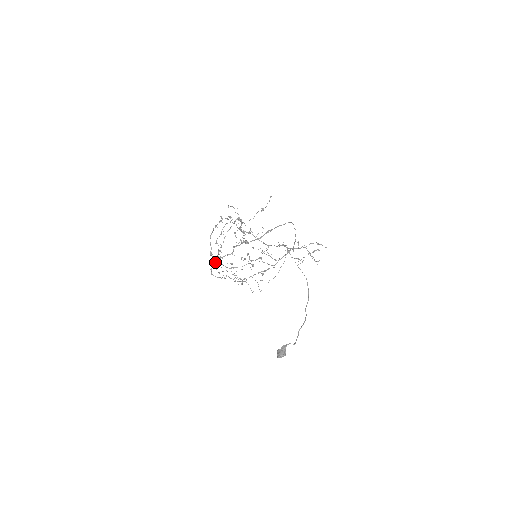
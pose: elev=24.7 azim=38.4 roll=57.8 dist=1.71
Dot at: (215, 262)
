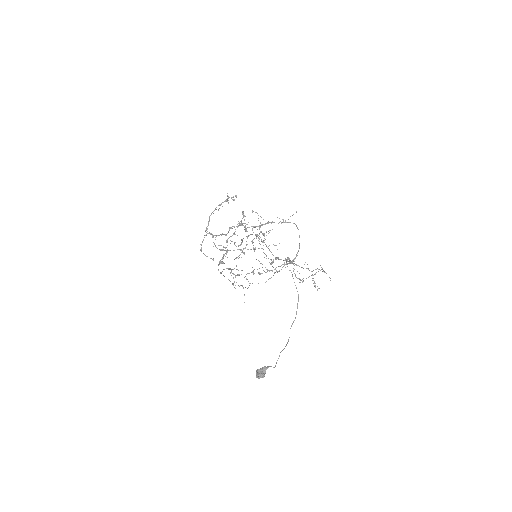
Dot at: occluded
